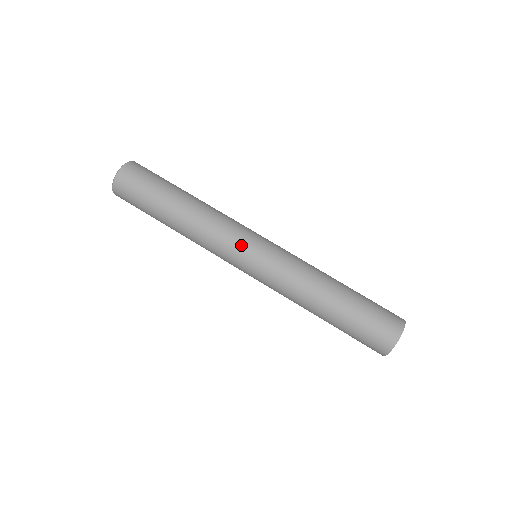
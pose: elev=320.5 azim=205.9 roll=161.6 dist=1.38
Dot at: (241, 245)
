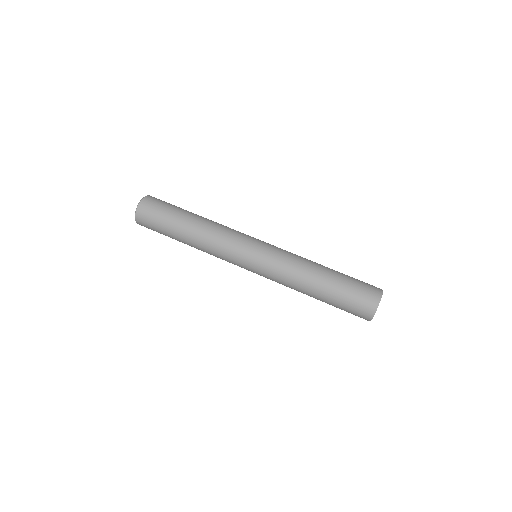
Dot at: (243, 245)
